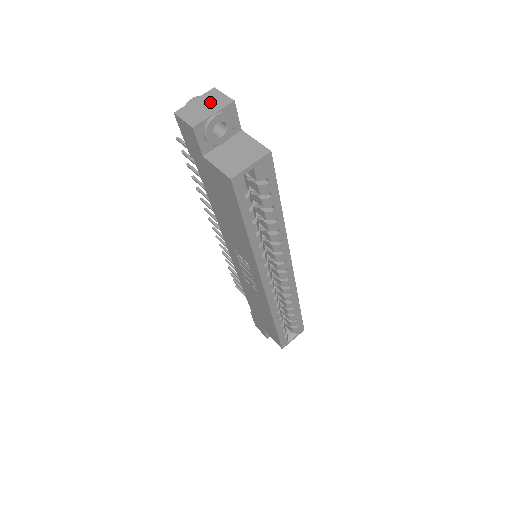
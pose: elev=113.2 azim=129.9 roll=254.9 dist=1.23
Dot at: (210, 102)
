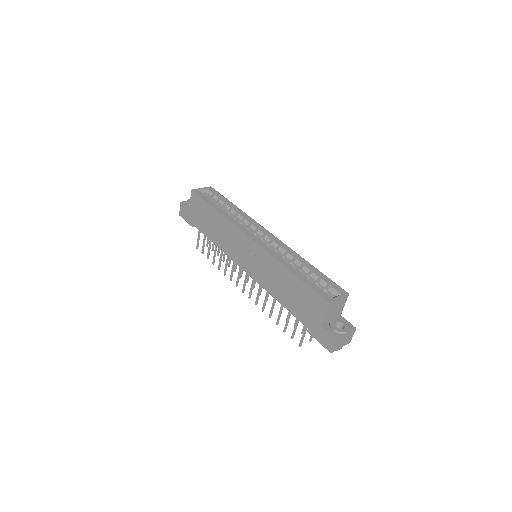
Dot at: occluded
